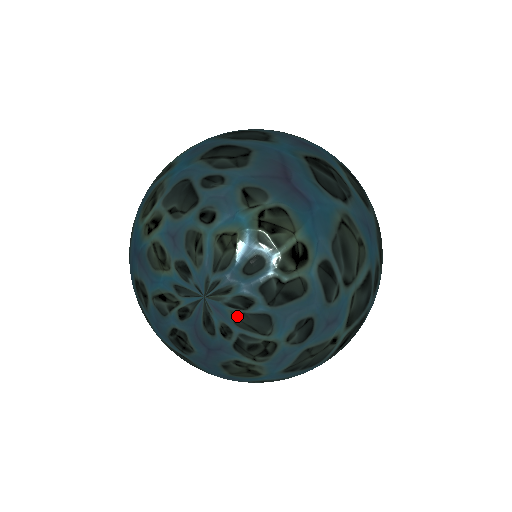
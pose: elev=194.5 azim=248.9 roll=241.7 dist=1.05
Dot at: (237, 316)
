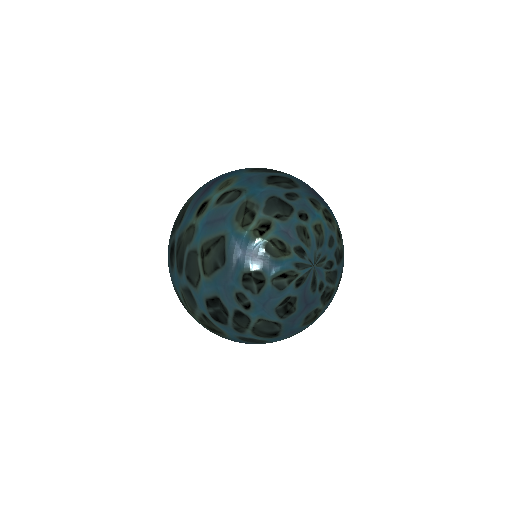
Dot at: (327, 274)
